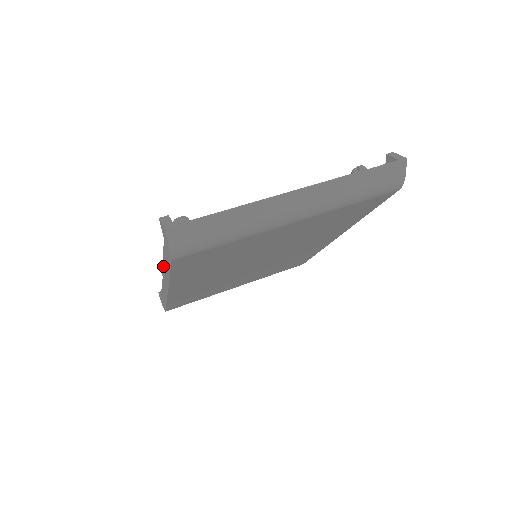
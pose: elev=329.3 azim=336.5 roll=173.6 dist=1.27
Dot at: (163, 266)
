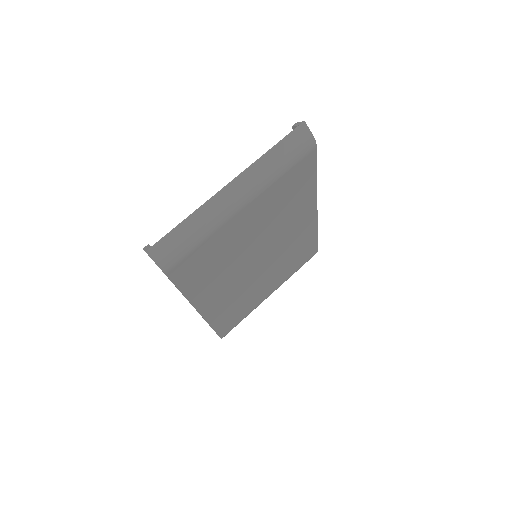
Dot at: occluded
